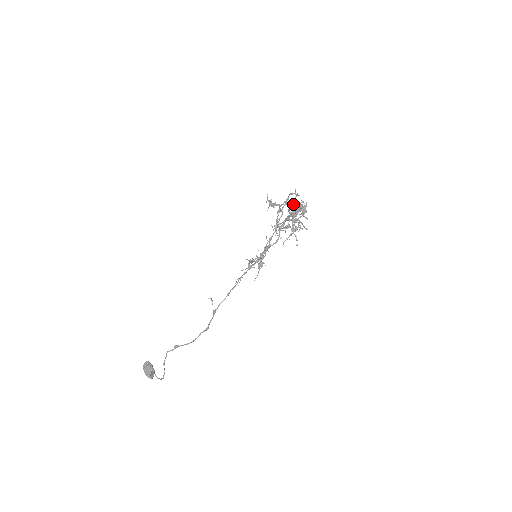
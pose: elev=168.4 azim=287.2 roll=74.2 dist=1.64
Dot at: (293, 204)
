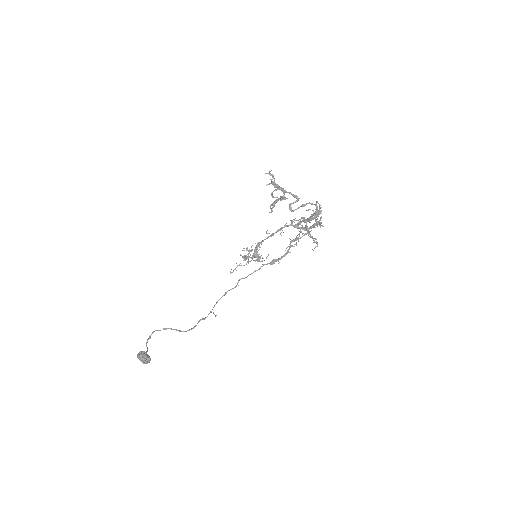
Dot at: (311, 217)
